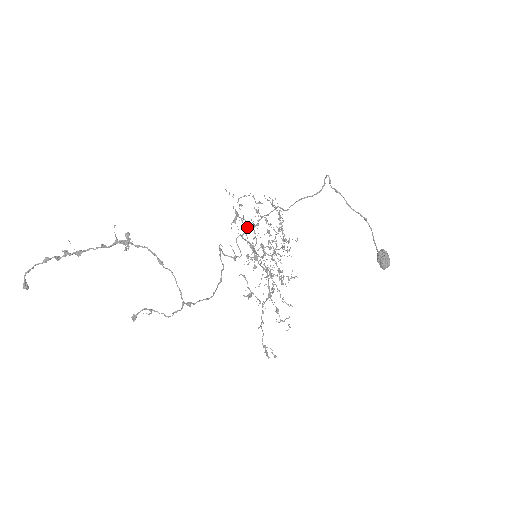
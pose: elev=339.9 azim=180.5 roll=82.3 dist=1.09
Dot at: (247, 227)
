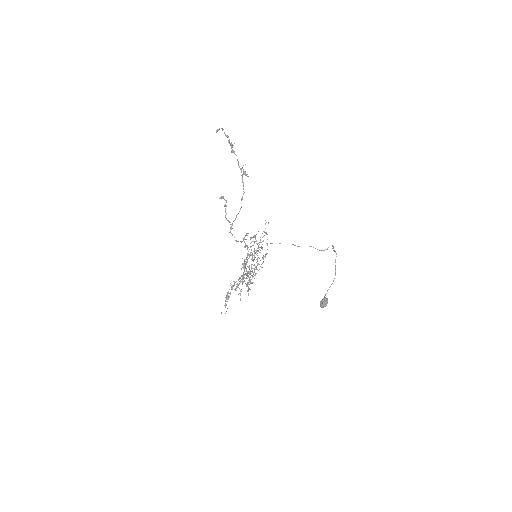
Dot at: occluded
